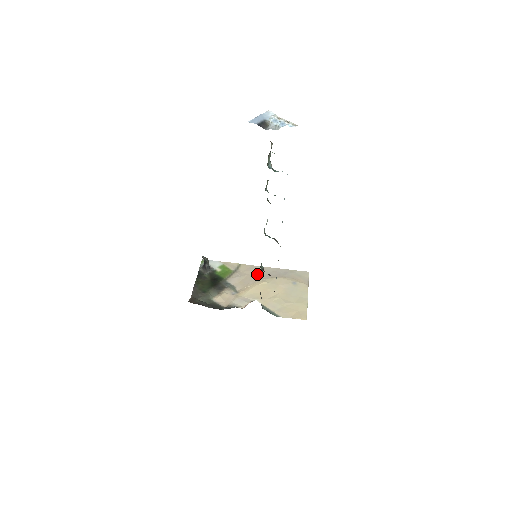
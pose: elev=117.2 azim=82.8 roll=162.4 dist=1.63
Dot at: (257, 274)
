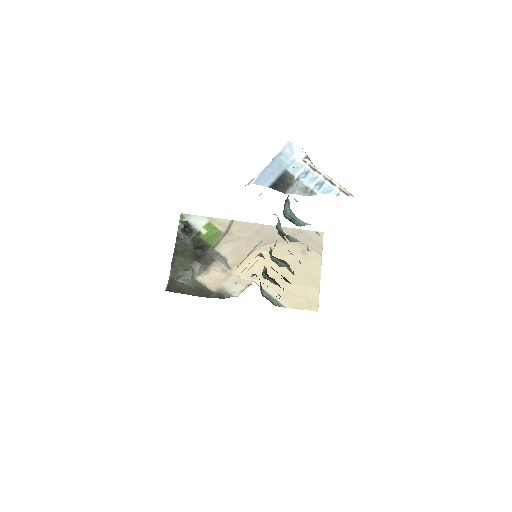
Dot at: (255, 237)
